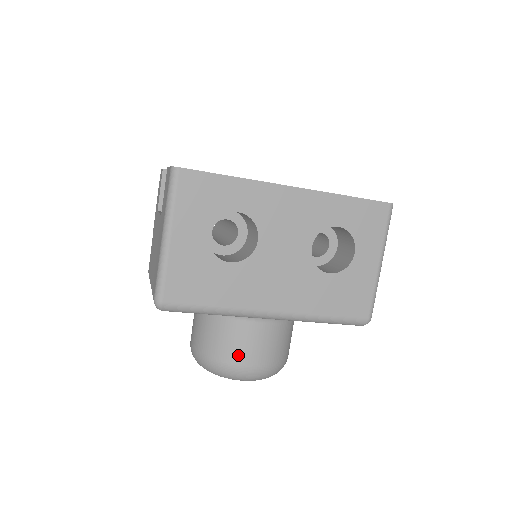
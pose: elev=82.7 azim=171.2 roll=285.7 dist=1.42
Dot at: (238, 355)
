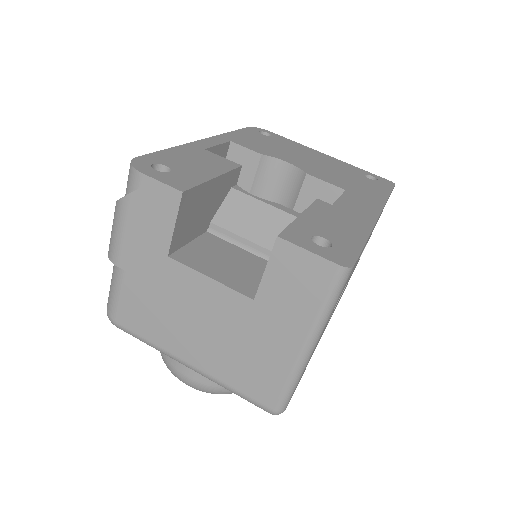
Dot at: occluded
